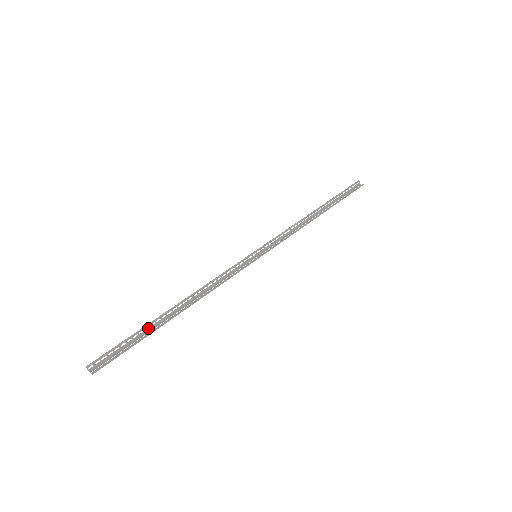
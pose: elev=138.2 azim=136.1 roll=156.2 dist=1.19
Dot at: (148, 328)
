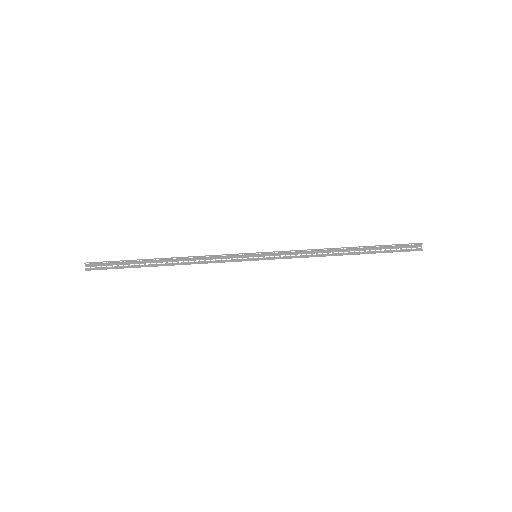
Dot at: (138, 261)
